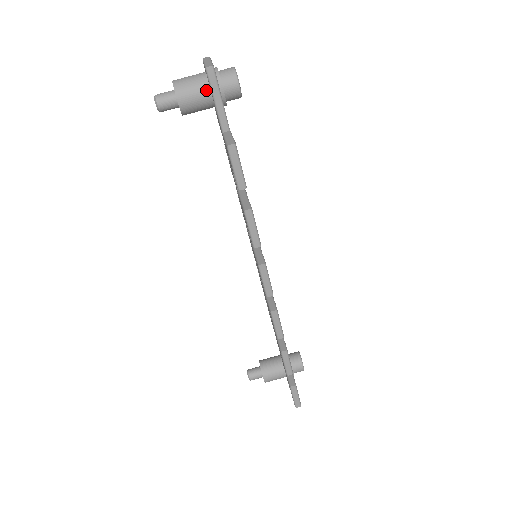
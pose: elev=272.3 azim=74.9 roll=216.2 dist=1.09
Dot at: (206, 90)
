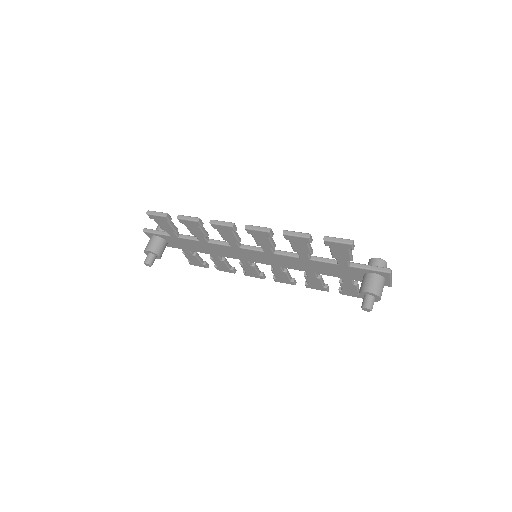
Dot at: (153, 237)
